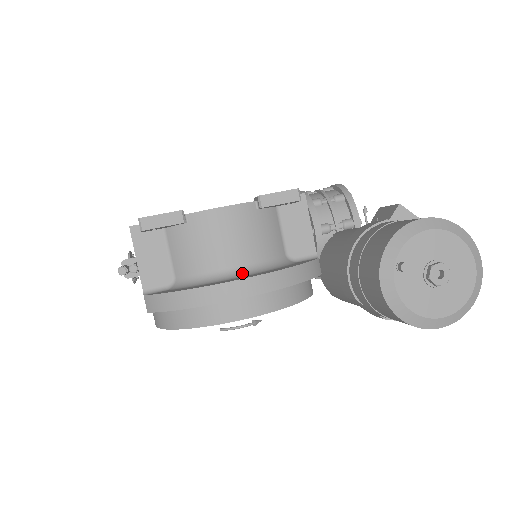
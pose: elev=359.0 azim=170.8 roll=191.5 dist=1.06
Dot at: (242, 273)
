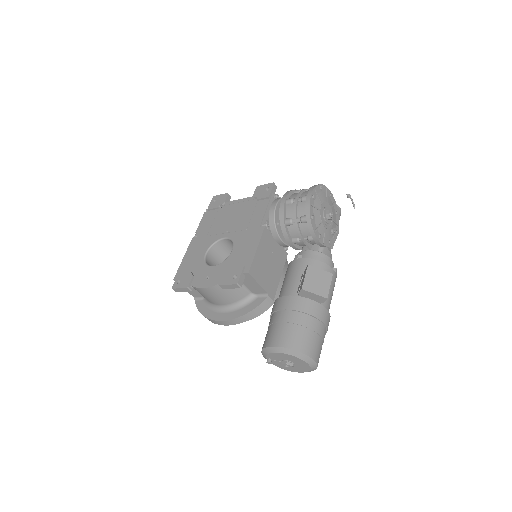
Dot at: (226, 309)
